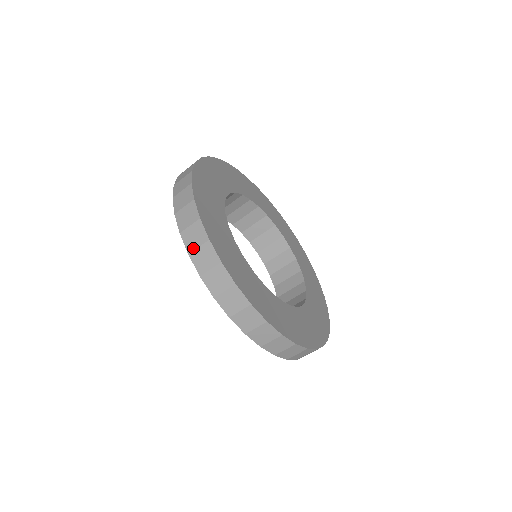
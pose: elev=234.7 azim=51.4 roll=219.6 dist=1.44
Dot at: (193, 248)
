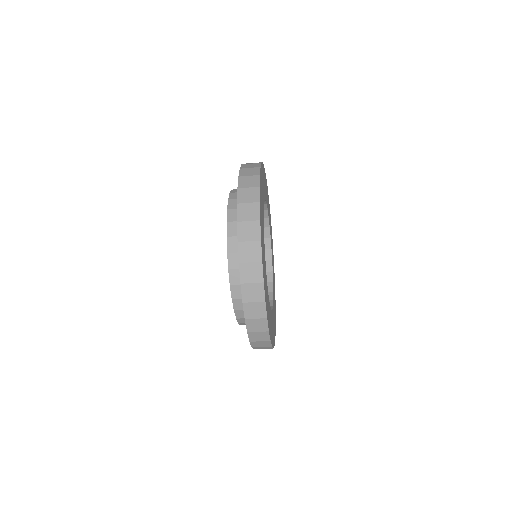
Dot at: (255, 341)
